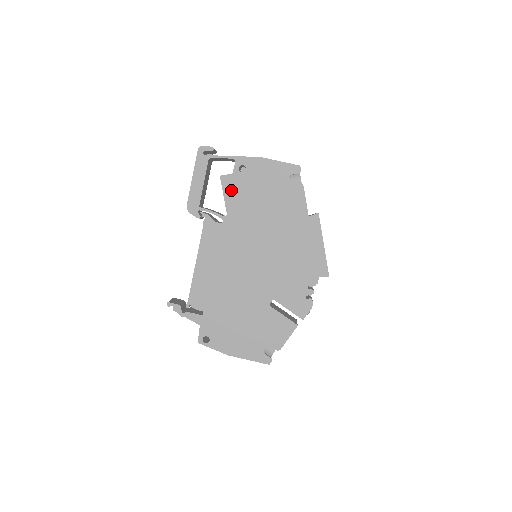
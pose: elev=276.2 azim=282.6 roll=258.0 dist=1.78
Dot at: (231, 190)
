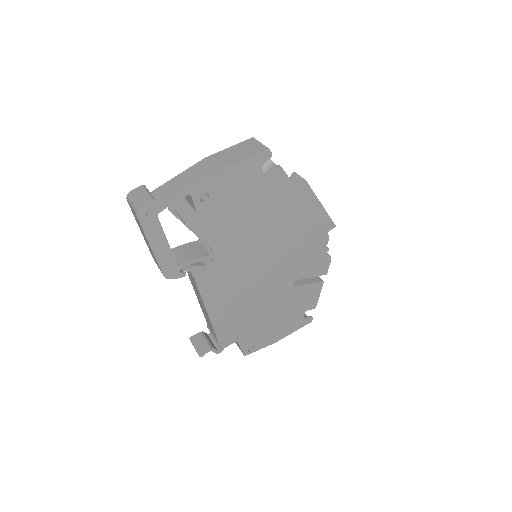
Dot at: (204, 227)
